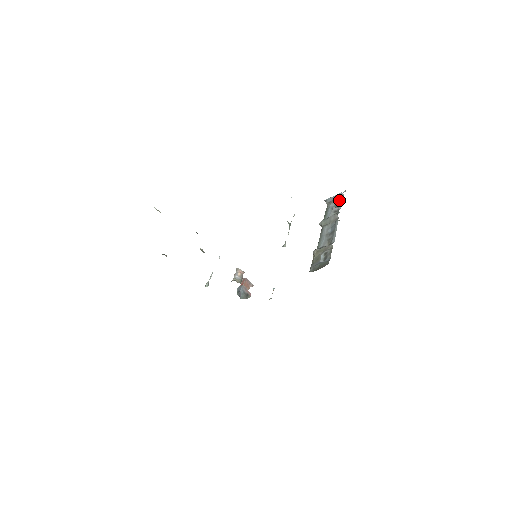
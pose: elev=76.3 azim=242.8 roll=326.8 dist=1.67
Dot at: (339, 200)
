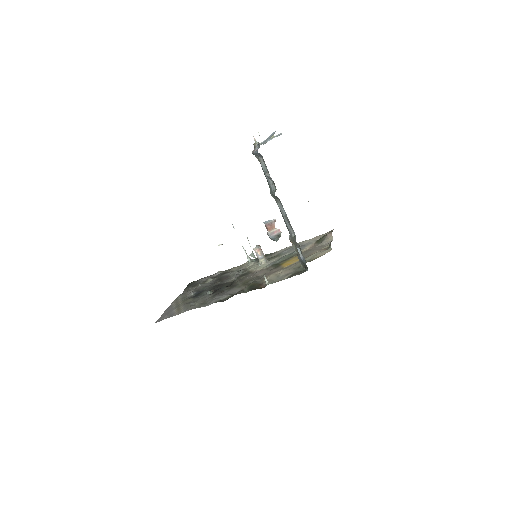
Dot at: (263, 160)
